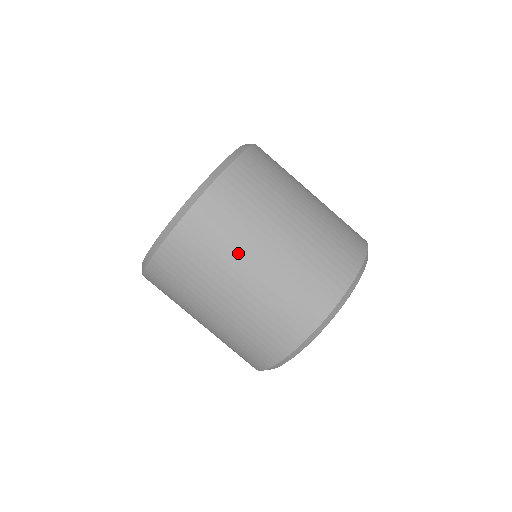
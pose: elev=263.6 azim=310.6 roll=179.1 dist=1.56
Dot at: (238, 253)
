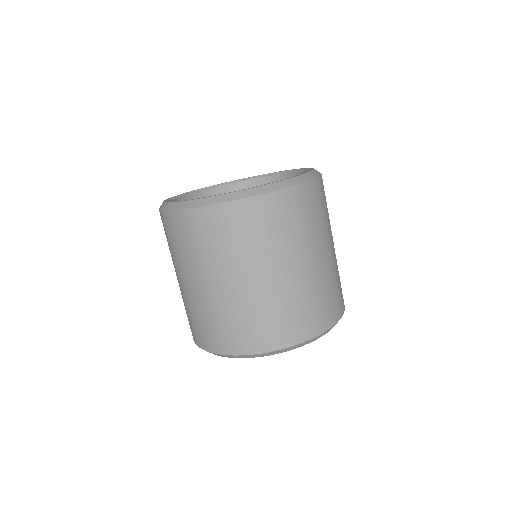
Dot at: (258, 257)
